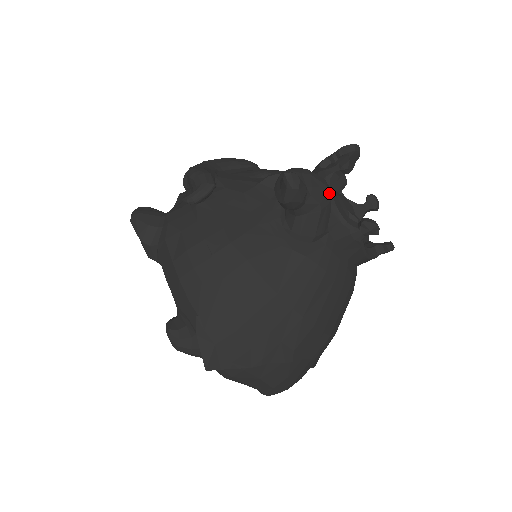
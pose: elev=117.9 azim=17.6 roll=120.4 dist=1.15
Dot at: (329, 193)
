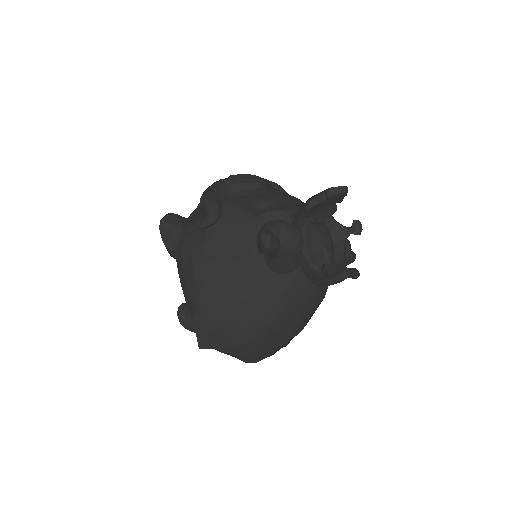
Dot at: (300, 243)
